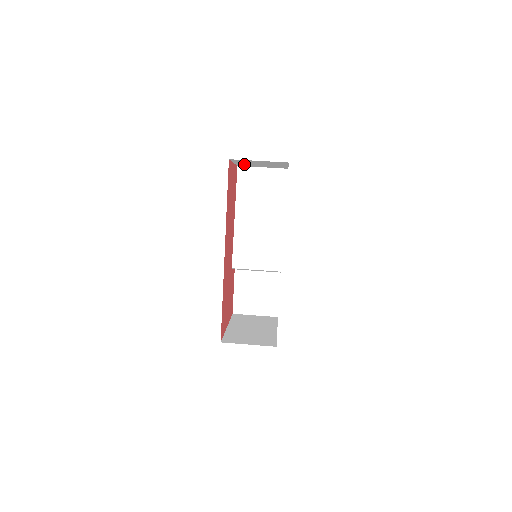
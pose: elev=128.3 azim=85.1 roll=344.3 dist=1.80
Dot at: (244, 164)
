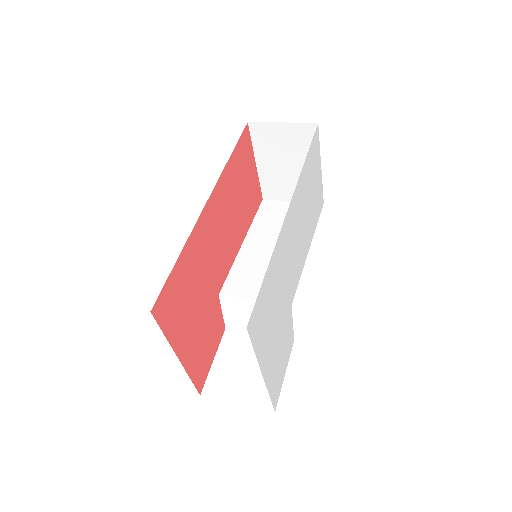
Dot at: (269, 177)
